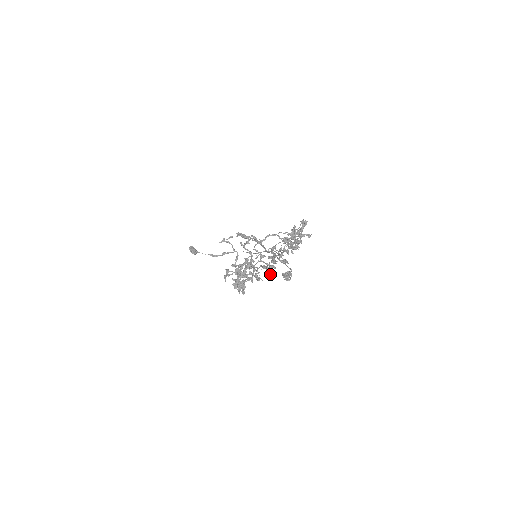
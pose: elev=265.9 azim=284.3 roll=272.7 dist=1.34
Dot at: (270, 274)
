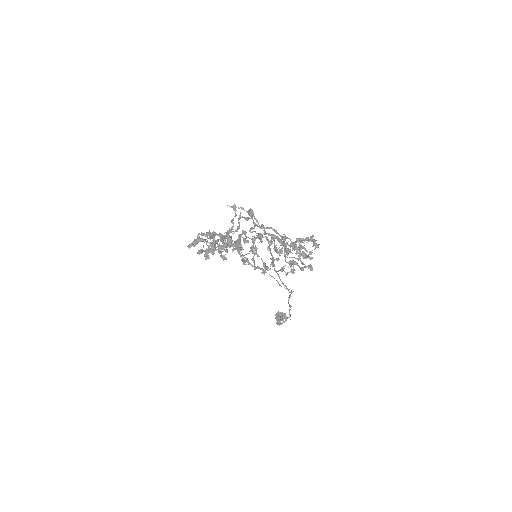
Dot at: (224, 244)
